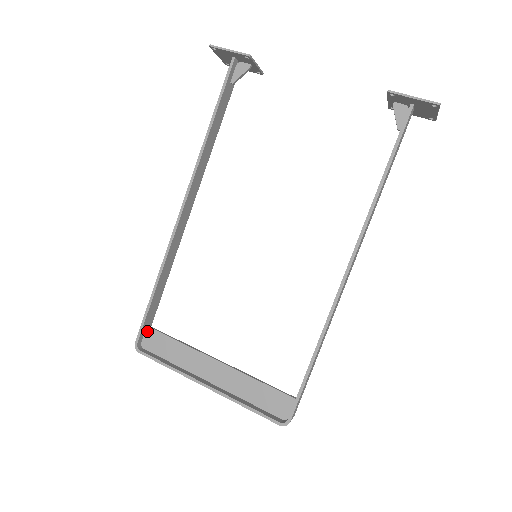
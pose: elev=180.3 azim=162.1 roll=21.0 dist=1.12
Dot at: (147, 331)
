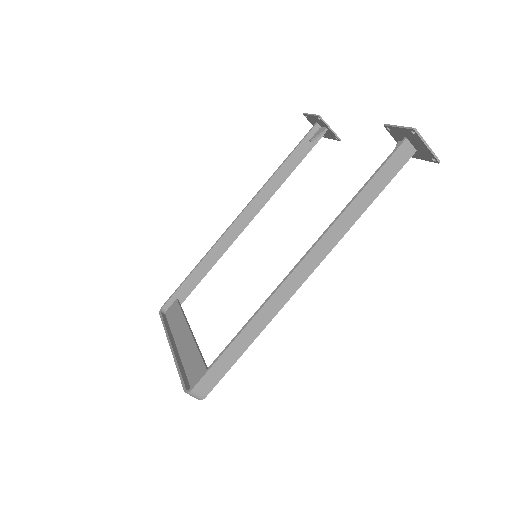
Dot at: (174, 302)
